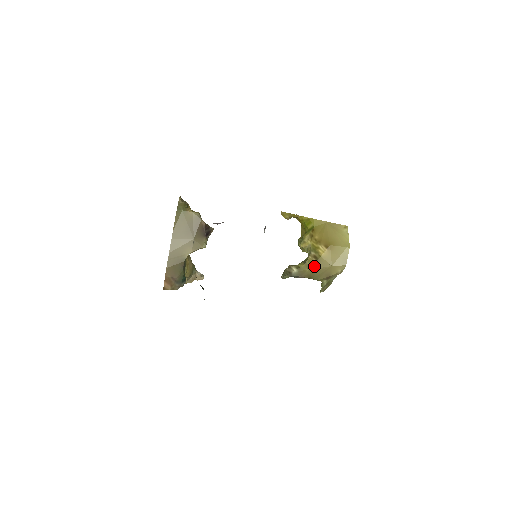
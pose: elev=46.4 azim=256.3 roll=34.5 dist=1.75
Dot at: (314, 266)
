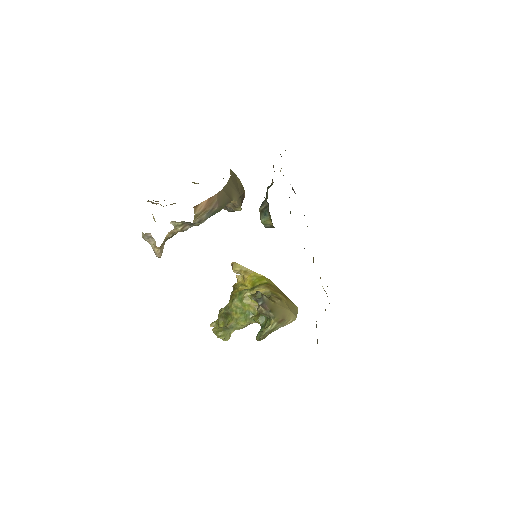
Dot at: (278, 303)
